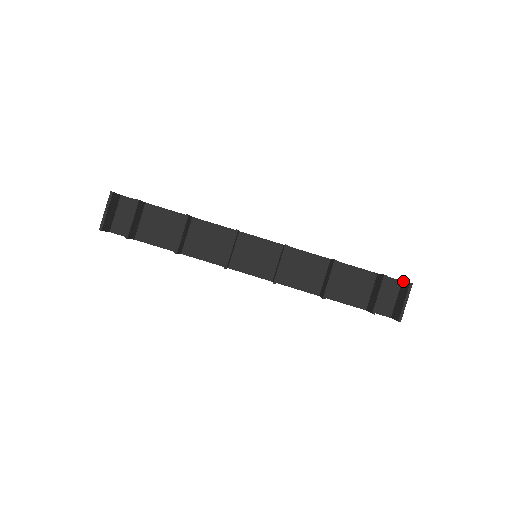
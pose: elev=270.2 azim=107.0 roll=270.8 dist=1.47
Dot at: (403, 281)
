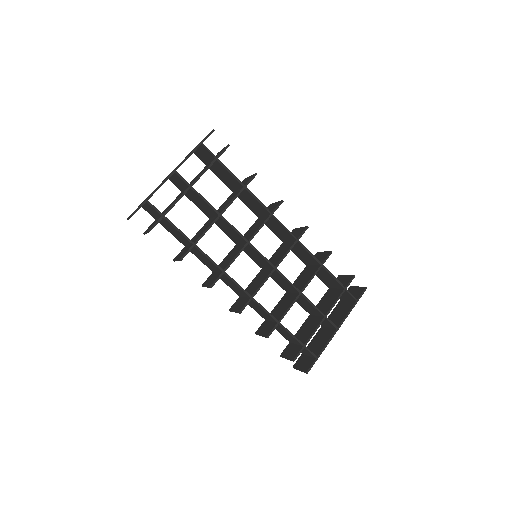
Dot at: (314, 361)
